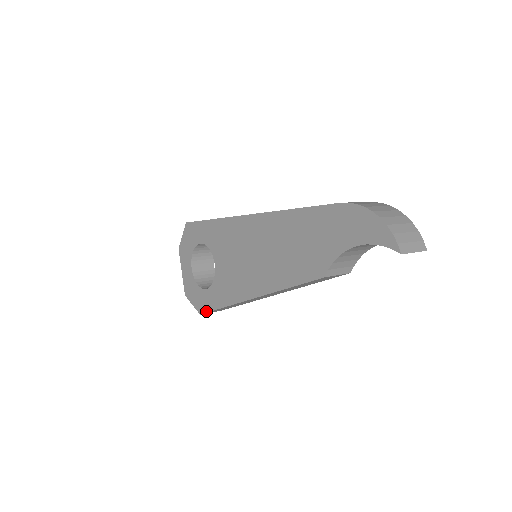
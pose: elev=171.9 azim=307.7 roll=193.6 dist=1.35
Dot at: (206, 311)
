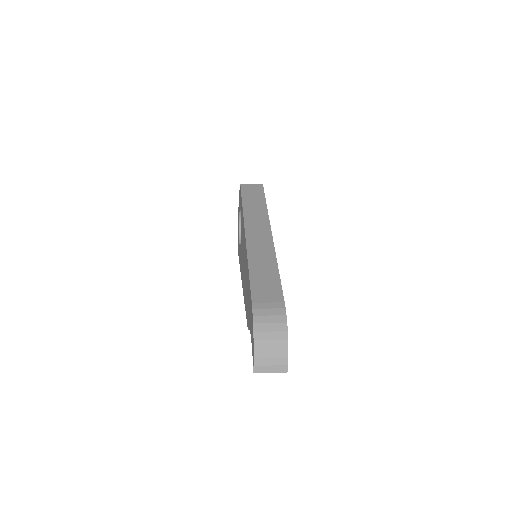
Dot at: occluded
